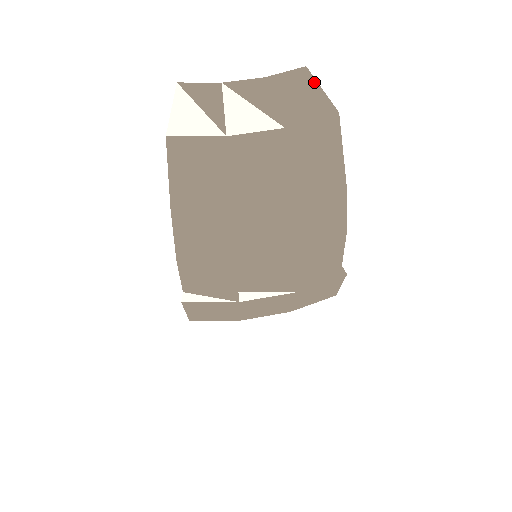
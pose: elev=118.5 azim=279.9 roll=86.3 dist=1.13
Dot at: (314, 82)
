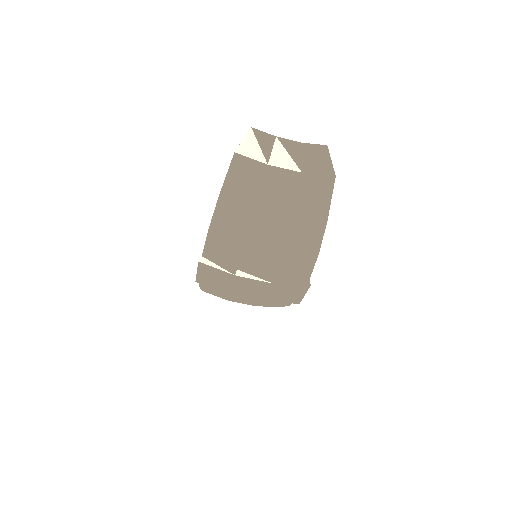
Dot at: (328, 155)
